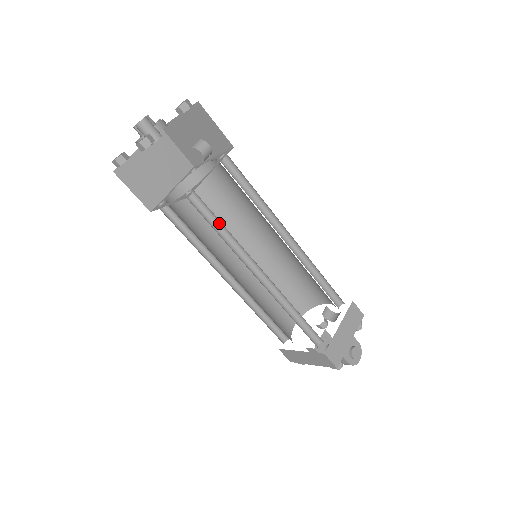
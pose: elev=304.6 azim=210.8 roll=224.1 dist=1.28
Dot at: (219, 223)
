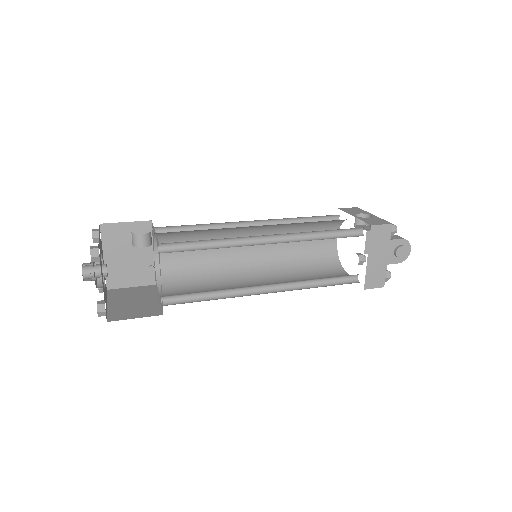
Dot at: (202, 292)
